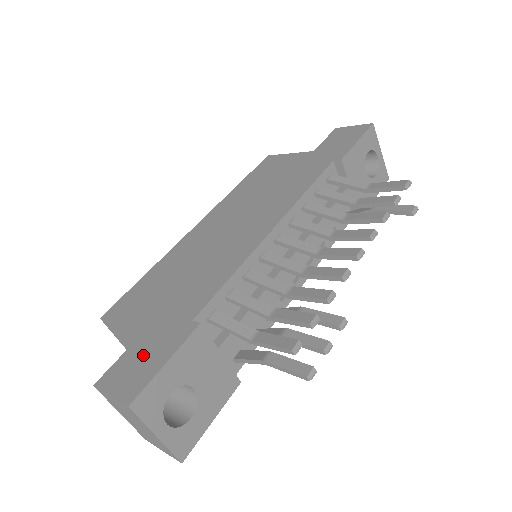
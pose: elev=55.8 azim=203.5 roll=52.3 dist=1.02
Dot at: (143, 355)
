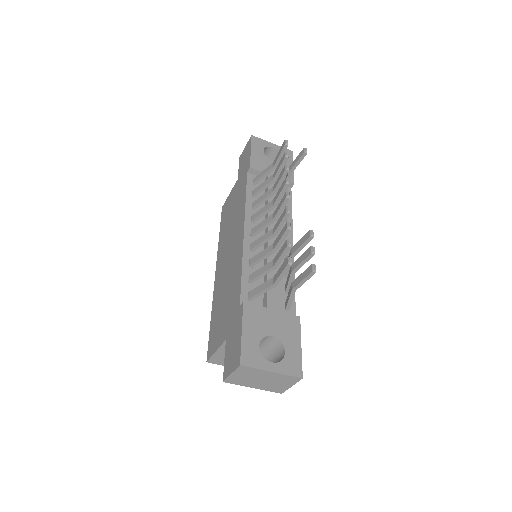
Dot at: (232, 344)
